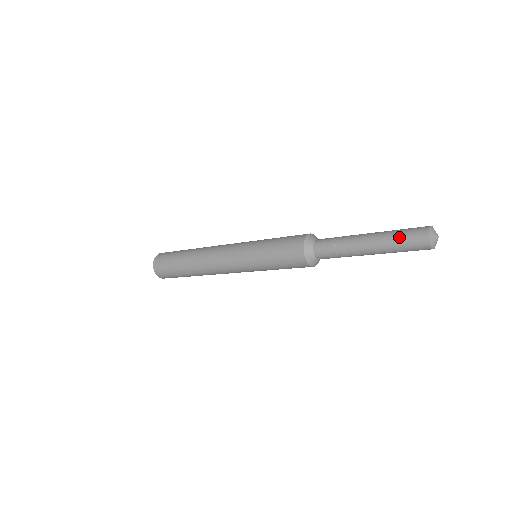
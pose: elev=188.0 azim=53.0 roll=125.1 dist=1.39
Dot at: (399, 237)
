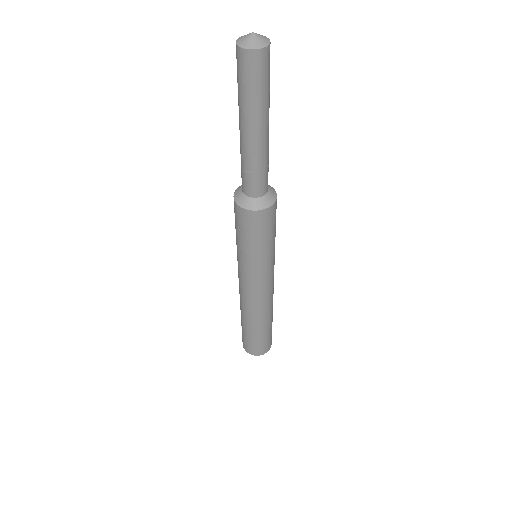
Dot at: (242, 89)
